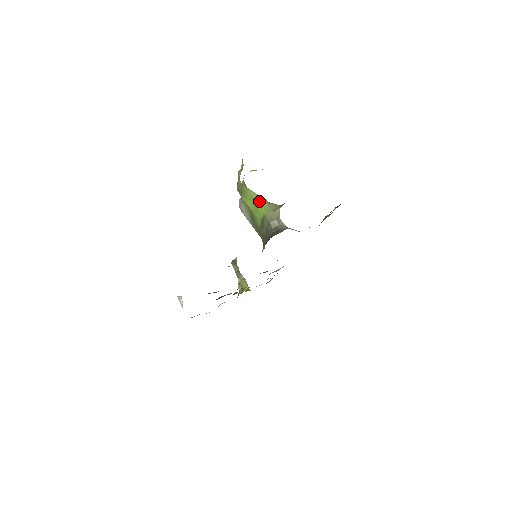
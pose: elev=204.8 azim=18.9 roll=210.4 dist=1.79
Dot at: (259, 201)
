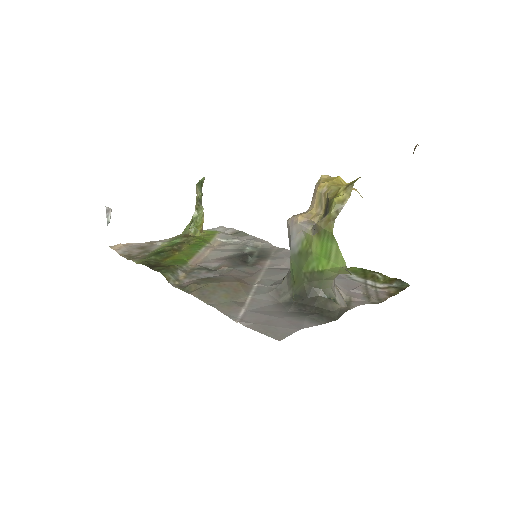
Dot at: (334, 258)
